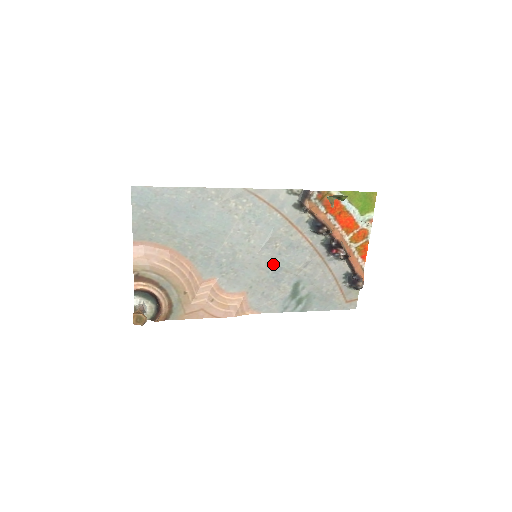
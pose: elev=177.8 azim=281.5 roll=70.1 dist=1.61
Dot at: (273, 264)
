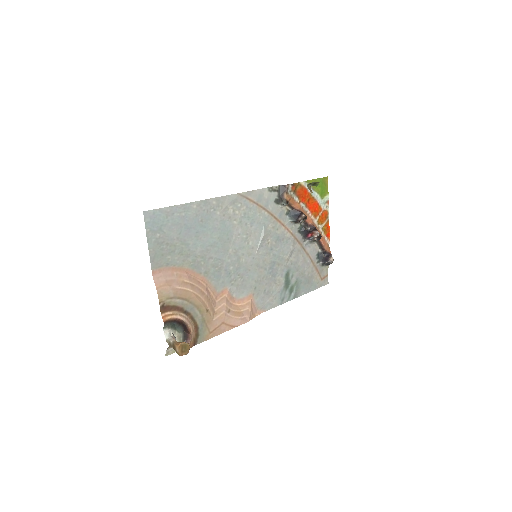
Dot at: (268, 260)
